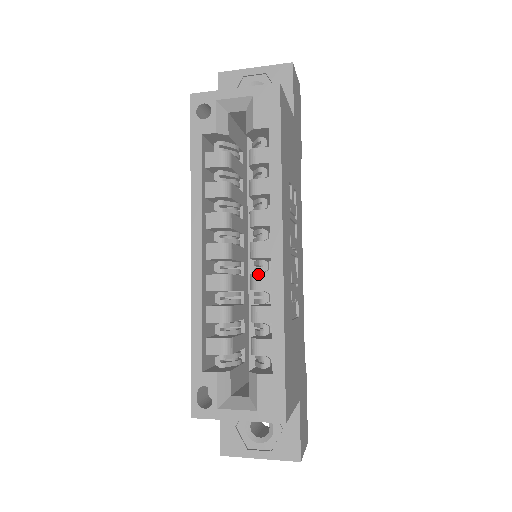
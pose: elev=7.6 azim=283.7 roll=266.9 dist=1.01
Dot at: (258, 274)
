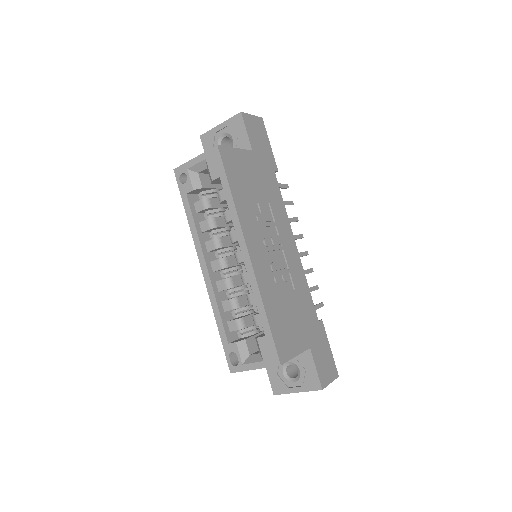
Dot at: (243, 273)
